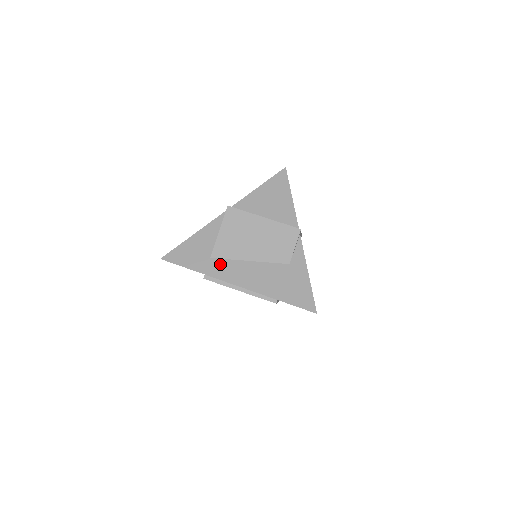
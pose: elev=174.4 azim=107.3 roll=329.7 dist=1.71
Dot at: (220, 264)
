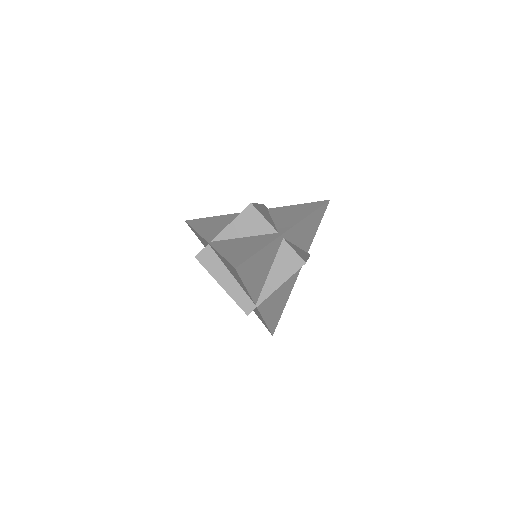
Dot at: occluded
